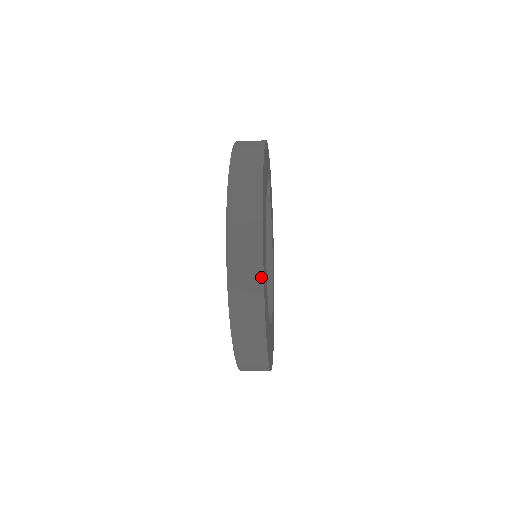
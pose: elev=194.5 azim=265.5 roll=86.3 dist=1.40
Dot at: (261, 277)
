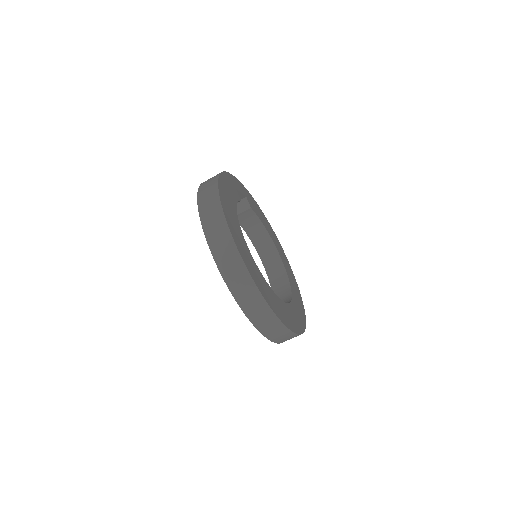
Dot at: (244, 268)
